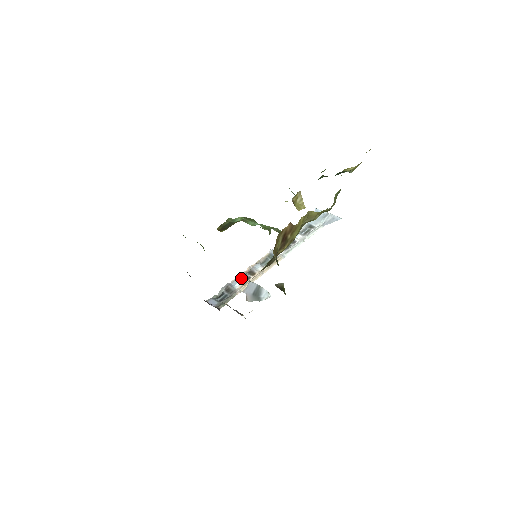
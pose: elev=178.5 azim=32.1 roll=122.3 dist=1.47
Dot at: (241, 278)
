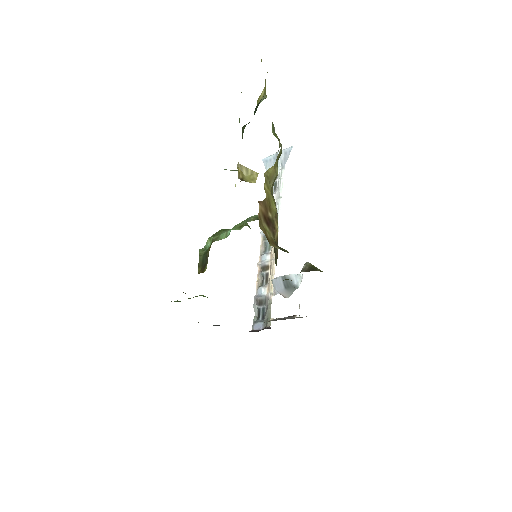
Dot at: (260, 281)
